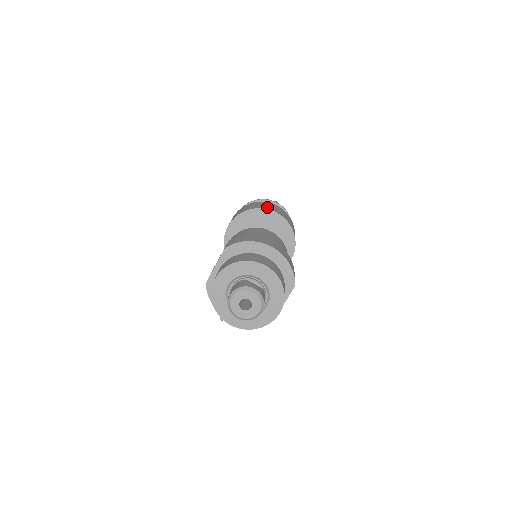
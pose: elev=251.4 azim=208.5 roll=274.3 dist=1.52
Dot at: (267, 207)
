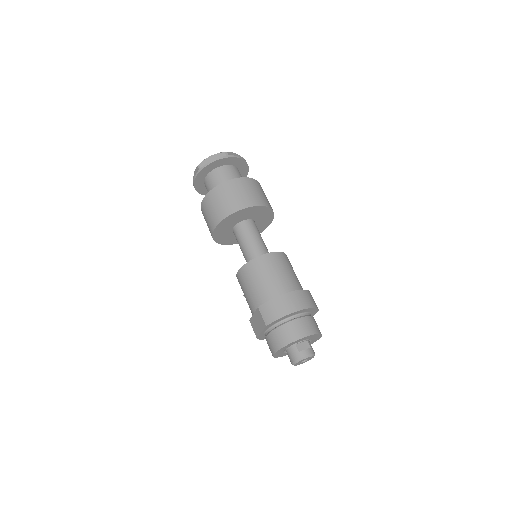
Dot at: (240, 202)
